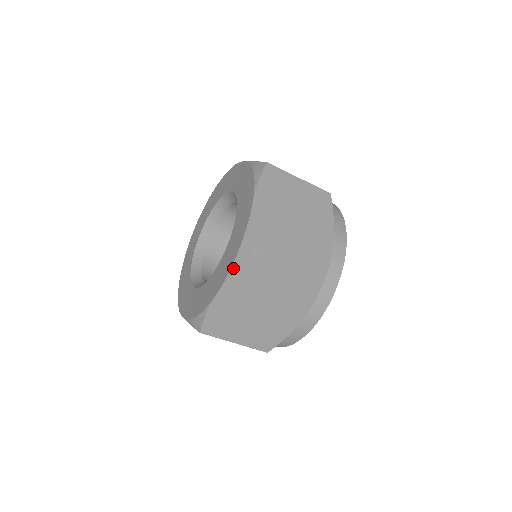
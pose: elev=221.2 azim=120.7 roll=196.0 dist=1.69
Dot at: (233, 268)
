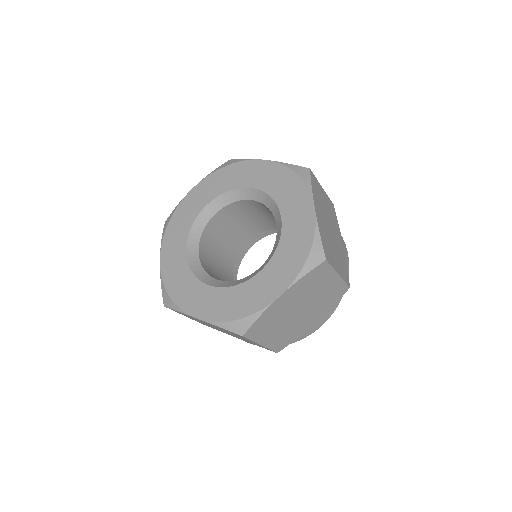
Dot at: (222, 325)
